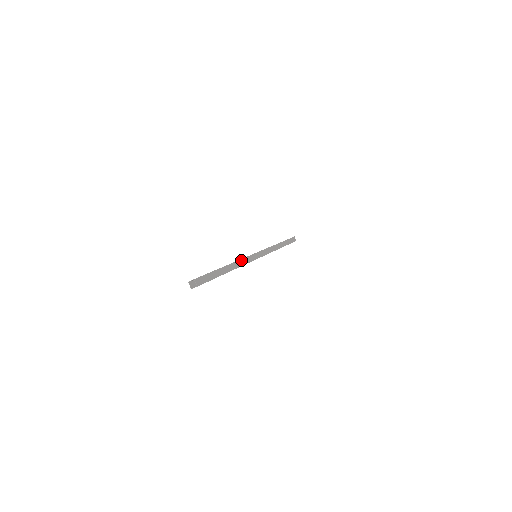
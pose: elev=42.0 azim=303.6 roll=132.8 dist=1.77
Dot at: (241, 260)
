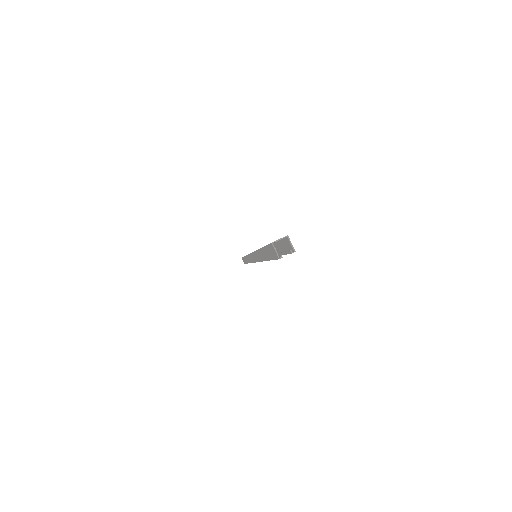
Dot at: occluded
